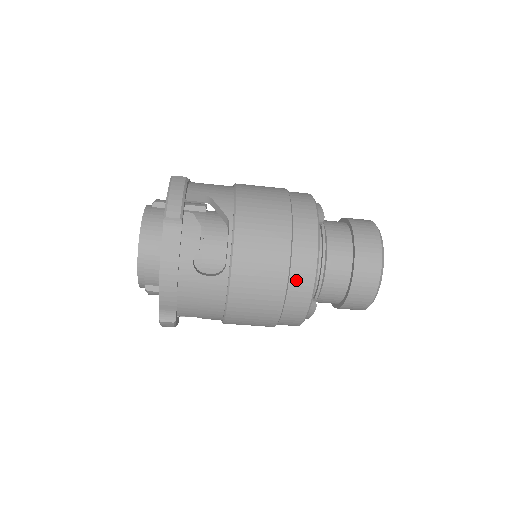
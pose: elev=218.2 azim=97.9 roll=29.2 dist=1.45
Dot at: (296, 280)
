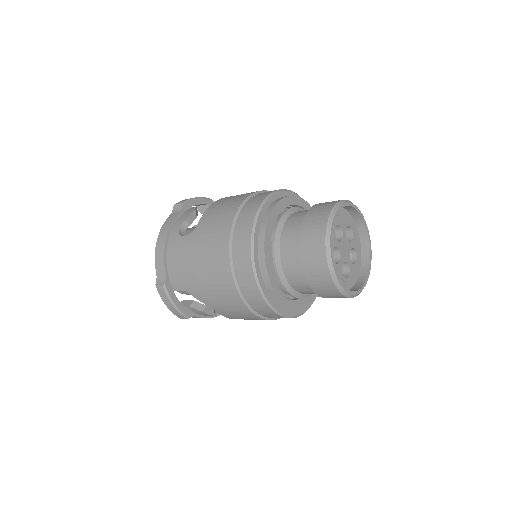
Dot at: occluded
